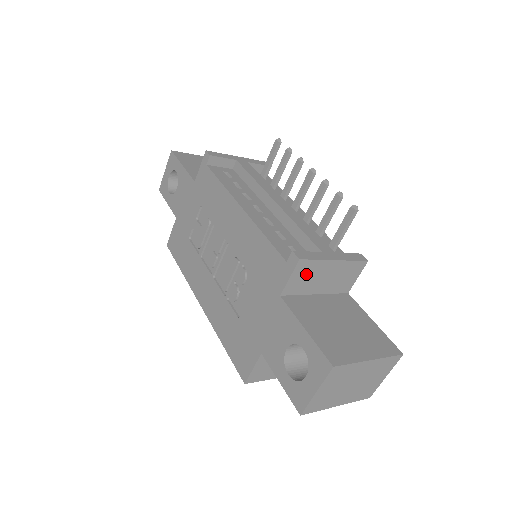
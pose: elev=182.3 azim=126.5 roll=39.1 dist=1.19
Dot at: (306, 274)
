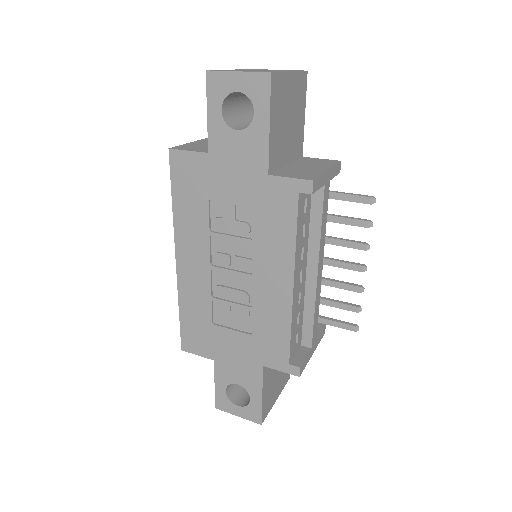
Dot at: occluded
